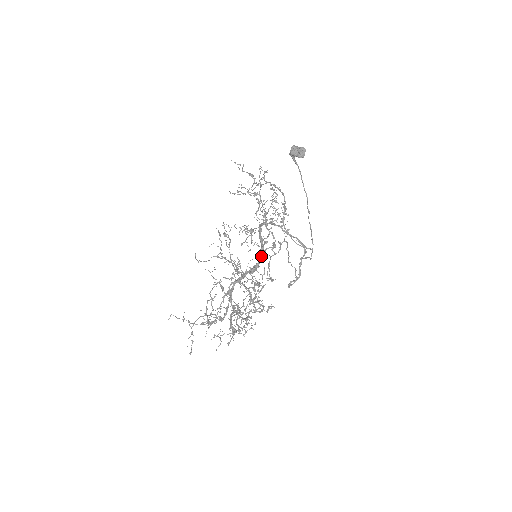
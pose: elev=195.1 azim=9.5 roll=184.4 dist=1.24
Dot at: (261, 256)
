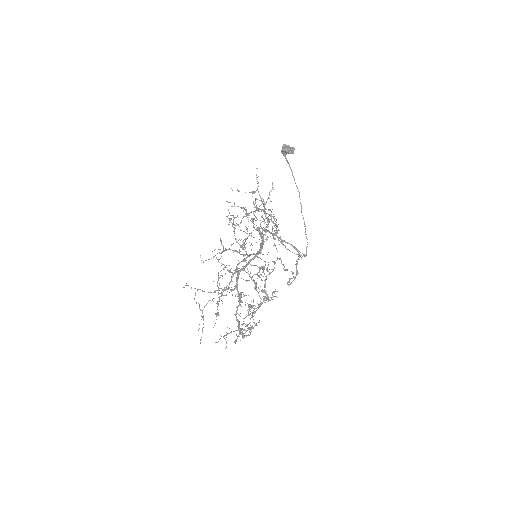
Dot at: (263, 244)
